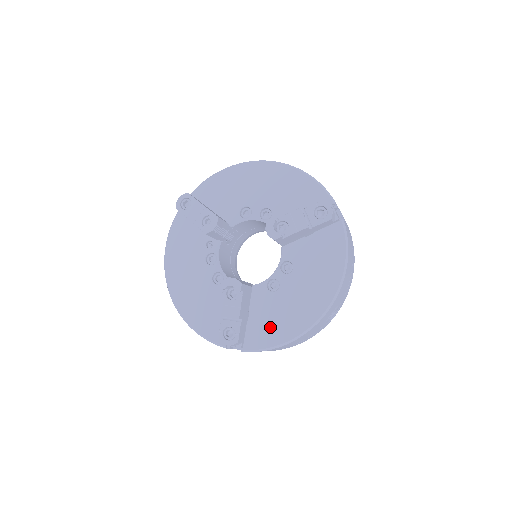
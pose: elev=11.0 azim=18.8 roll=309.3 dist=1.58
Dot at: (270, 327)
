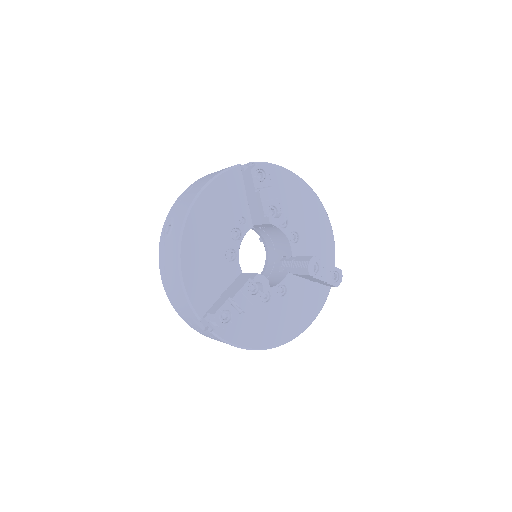
Dot at: (244, 328)
